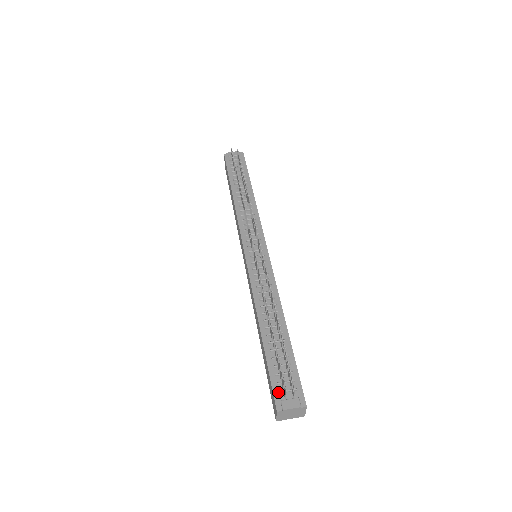
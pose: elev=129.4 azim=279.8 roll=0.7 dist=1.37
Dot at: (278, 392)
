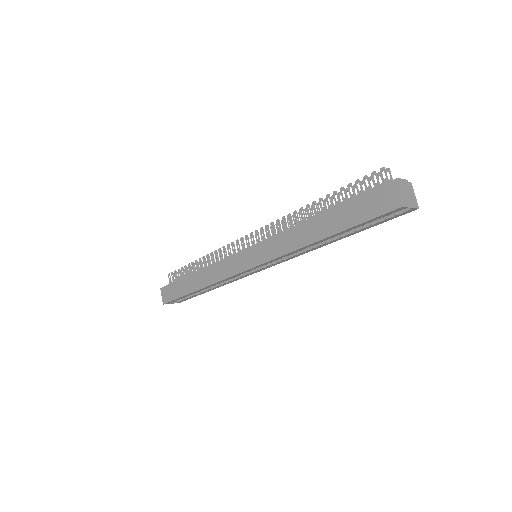
Dot at: (379, 188)
